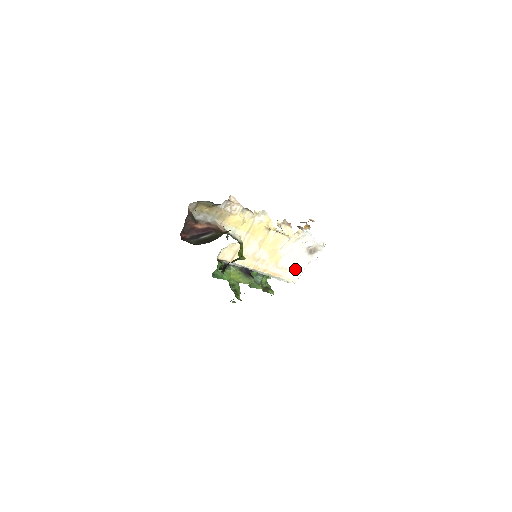
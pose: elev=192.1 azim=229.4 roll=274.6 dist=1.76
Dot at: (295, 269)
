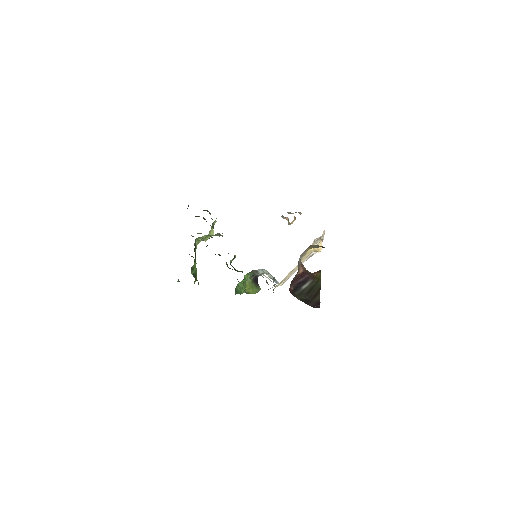
Dot at: occluded
